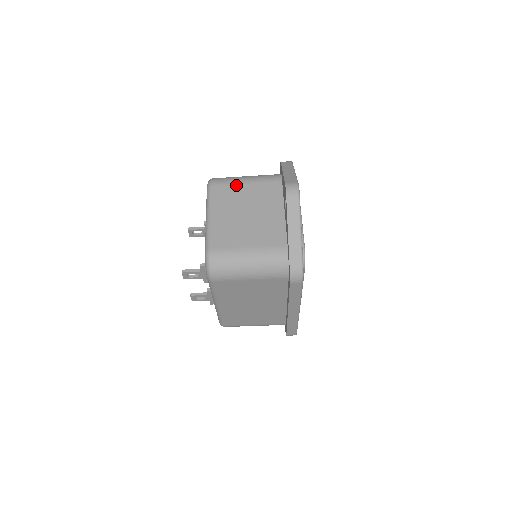
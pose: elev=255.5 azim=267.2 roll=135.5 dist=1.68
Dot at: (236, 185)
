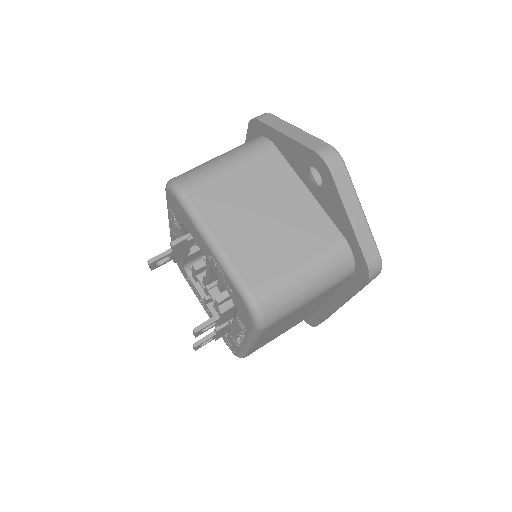
Dot at: (219, 177)
